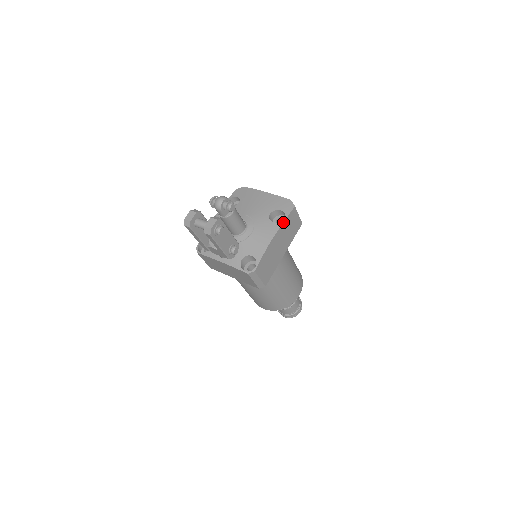
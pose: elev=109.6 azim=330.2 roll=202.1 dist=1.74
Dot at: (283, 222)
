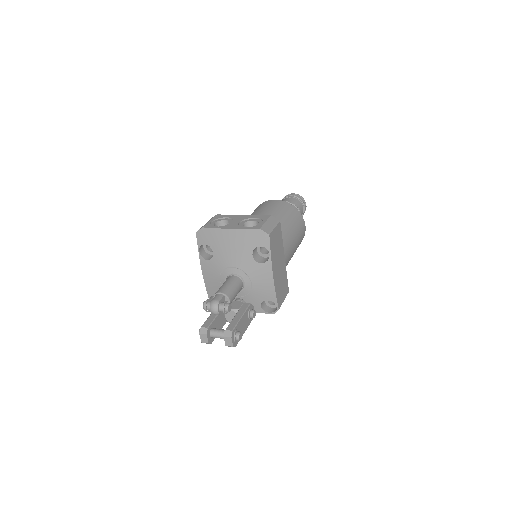
Dot at: (271, 258)
